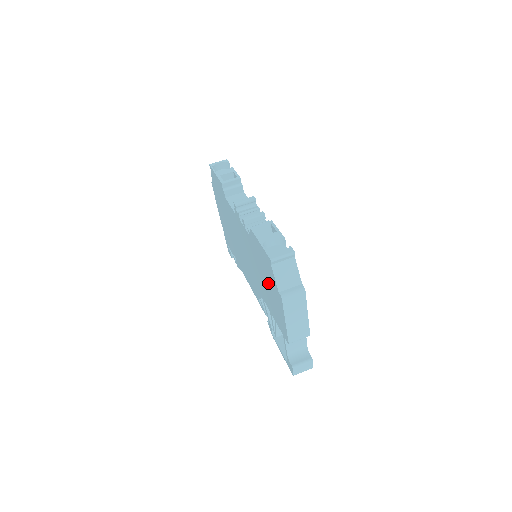
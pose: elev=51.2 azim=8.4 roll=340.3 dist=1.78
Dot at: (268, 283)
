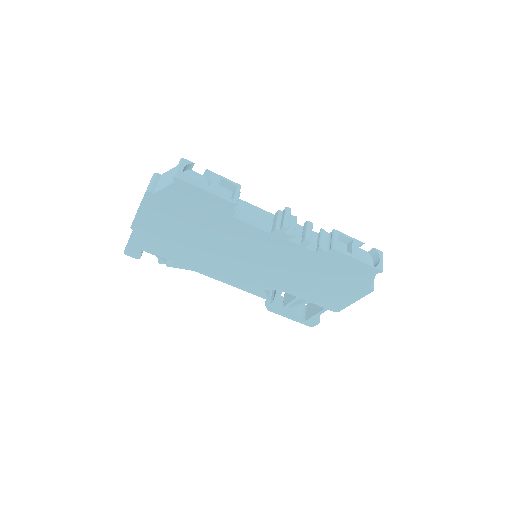
Dot at: (336, 282)
